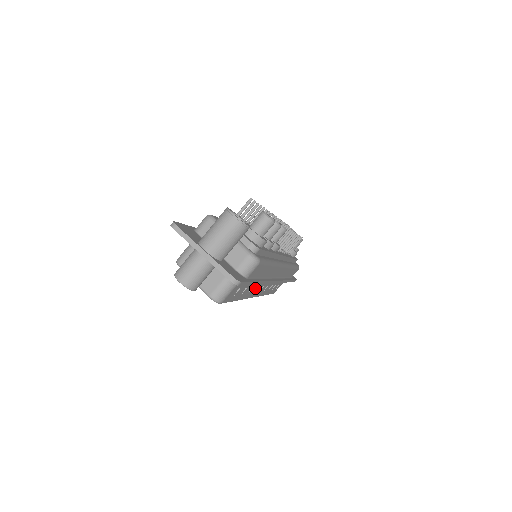
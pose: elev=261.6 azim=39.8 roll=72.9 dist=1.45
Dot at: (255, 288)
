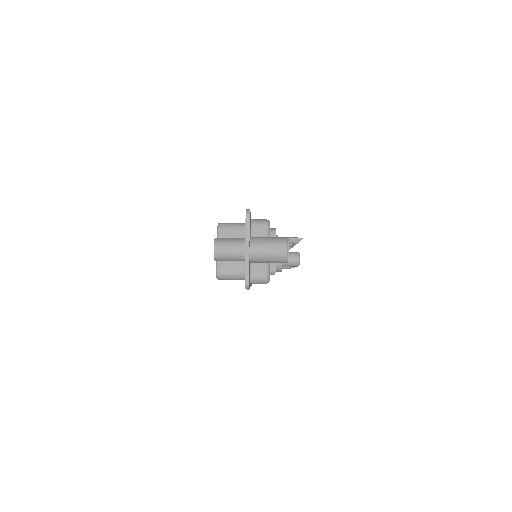
Dot at: occluded
